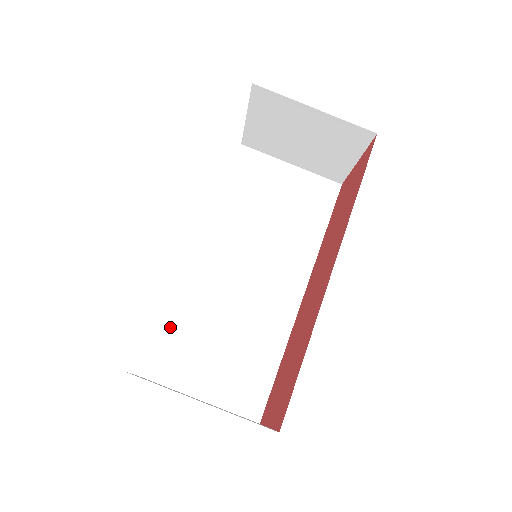
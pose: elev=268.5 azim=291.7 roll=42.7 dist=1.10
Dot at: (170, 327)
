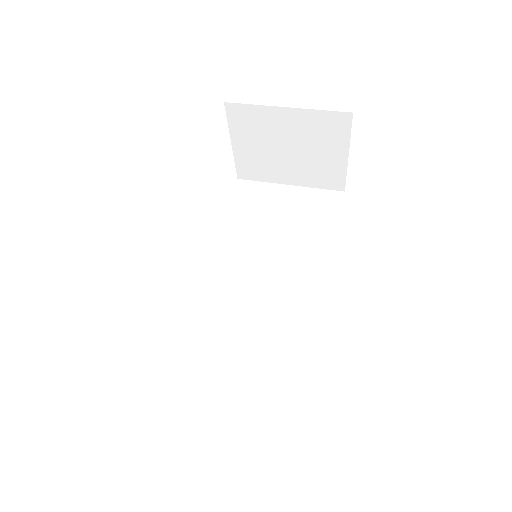
Dot at: (182, 356)
